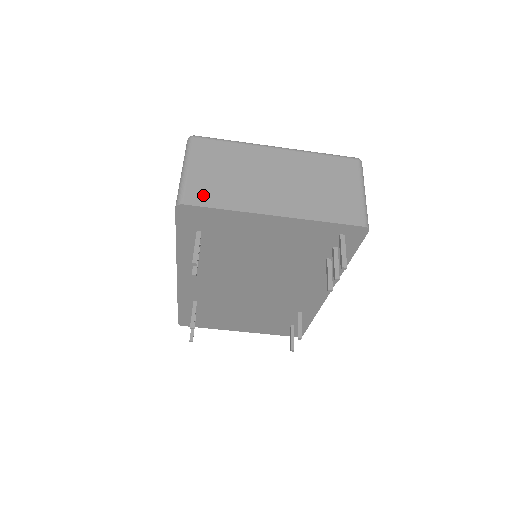
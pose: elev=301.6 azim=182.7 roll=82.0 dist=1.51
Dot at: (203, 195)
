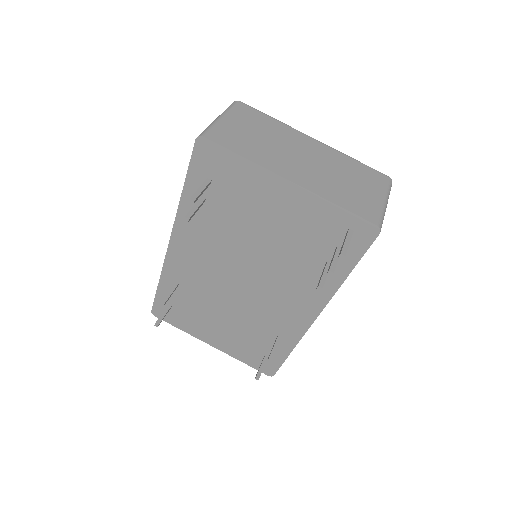
Dot at: (227, 139)
